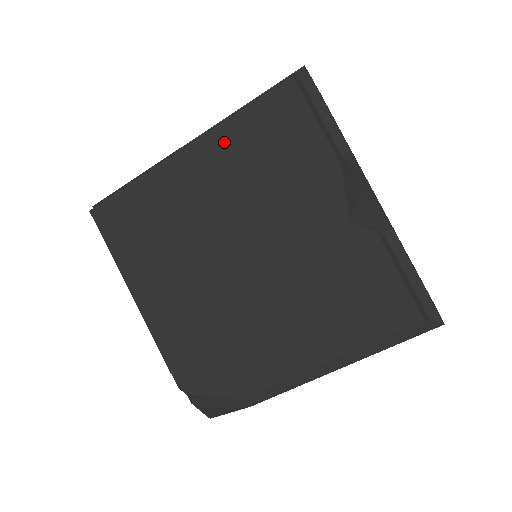
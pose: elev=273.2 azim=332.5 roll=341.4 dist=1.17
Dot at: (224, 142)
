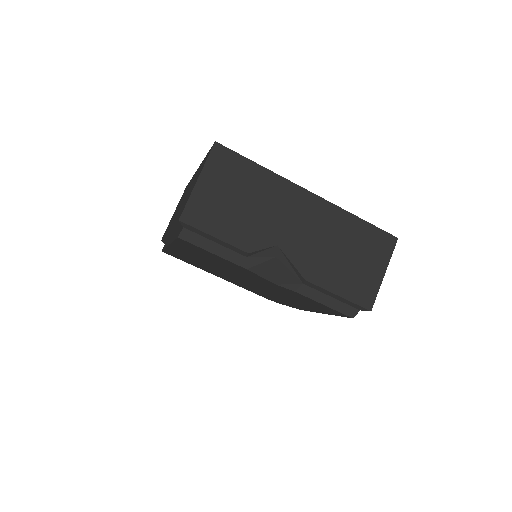
Dot at: occluded
